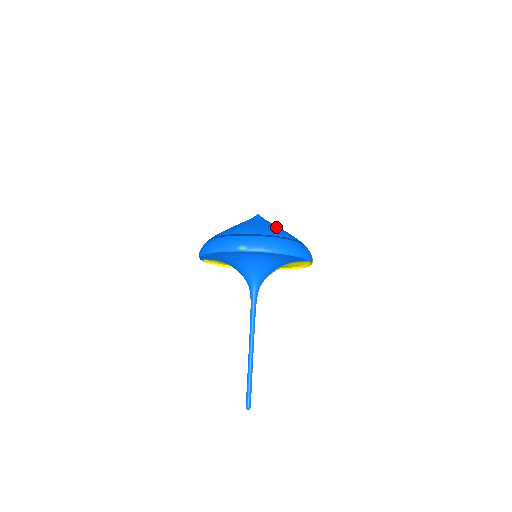
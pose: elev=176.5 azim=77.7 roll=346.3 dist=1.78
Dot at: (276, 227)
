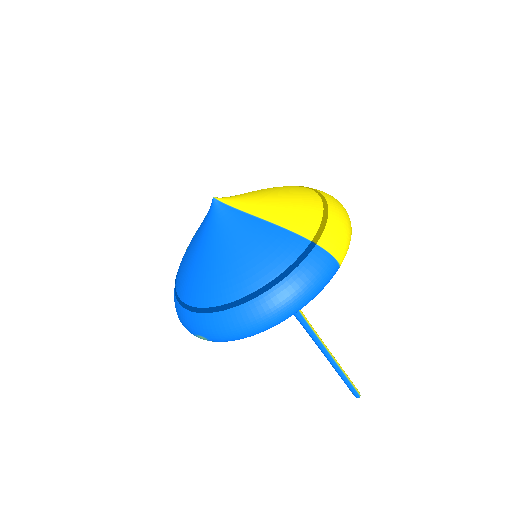
Dot at: (241, 248)
